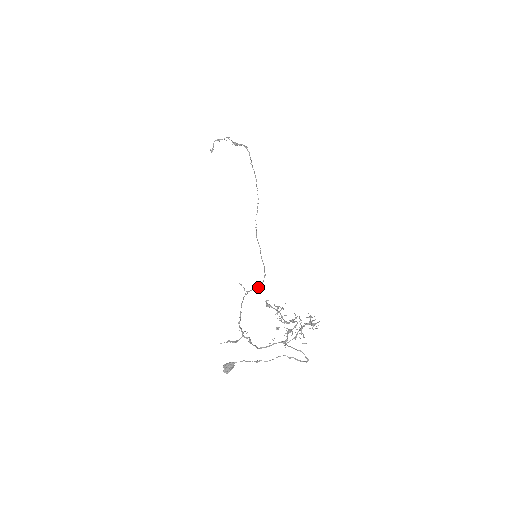
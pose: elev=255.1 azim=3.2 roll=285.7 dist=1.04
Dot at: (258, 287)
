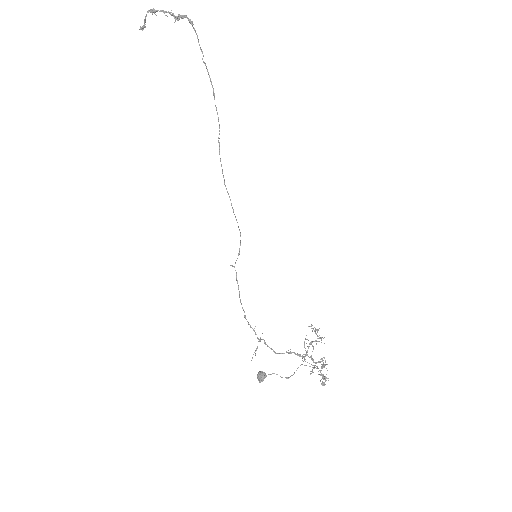
Dot at: (239, 254)
